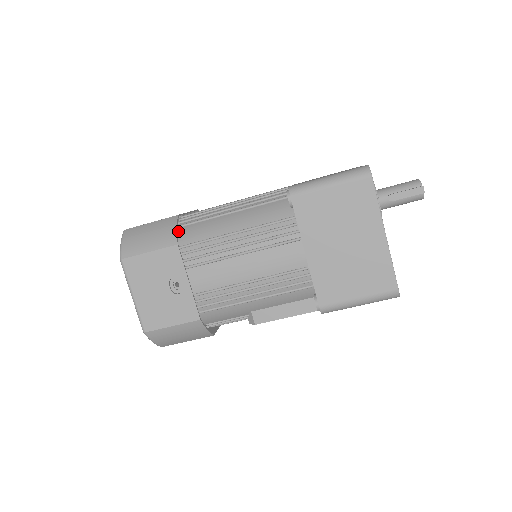
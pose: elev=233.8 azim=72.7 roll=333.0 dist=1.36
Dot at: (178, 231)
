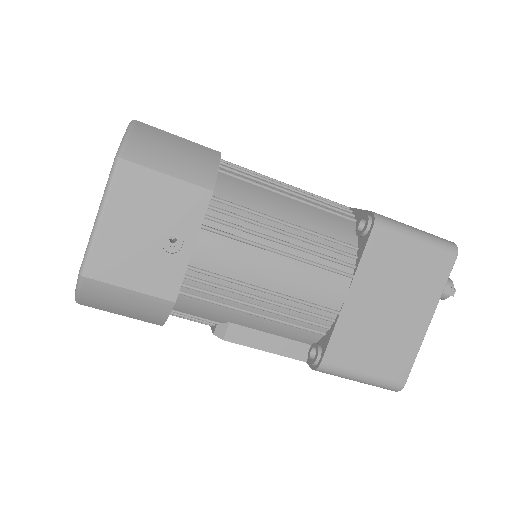
Dot at: occluded
